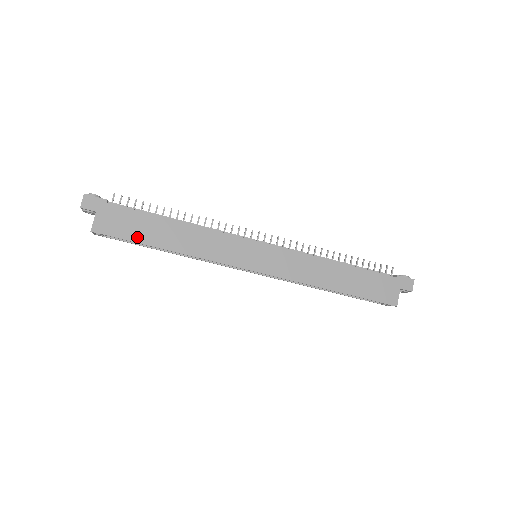
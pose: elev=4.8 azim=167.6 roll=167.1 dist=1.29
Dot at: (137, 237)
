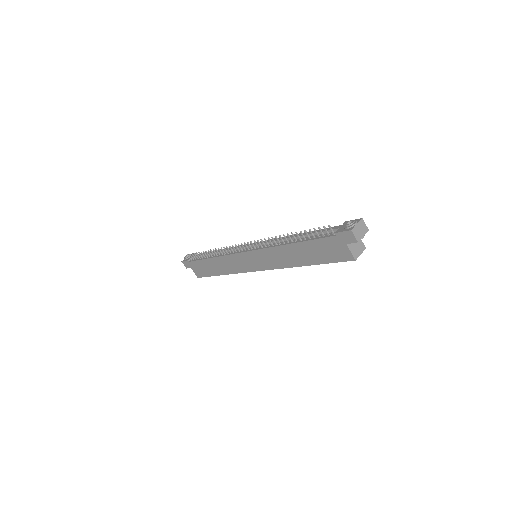
Dot at: (209, 273)
